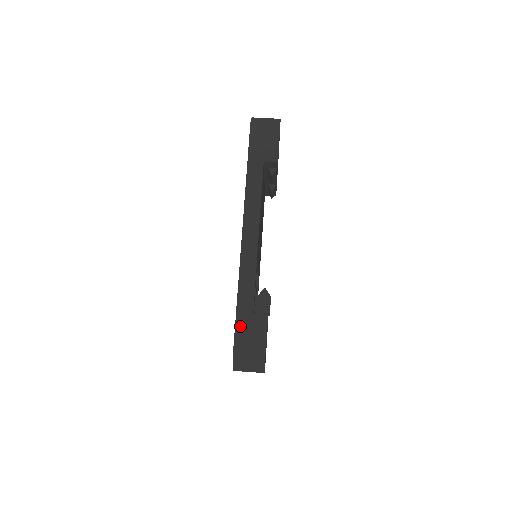
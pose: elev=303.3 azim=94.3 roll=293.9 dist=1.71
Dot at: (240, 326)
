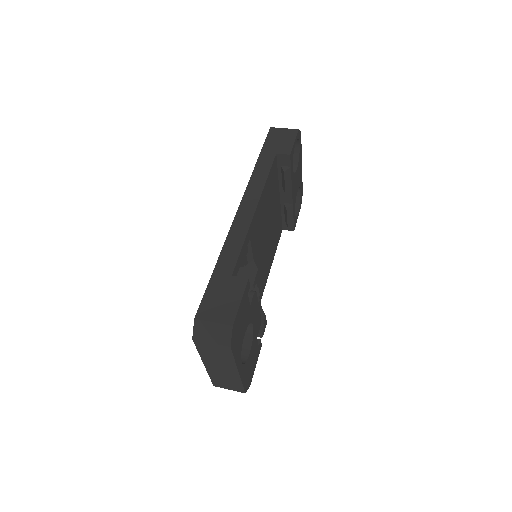
Dot at: (213, 286)
